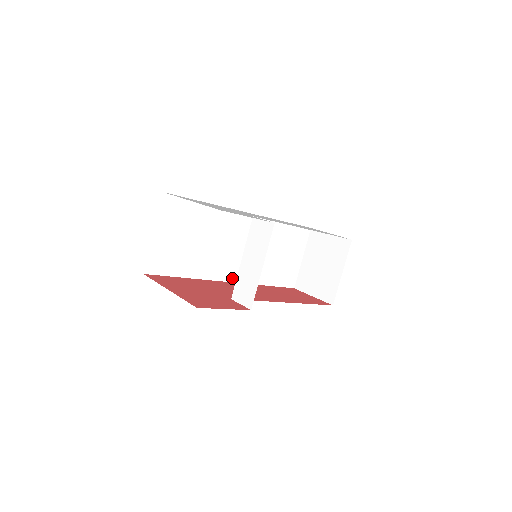
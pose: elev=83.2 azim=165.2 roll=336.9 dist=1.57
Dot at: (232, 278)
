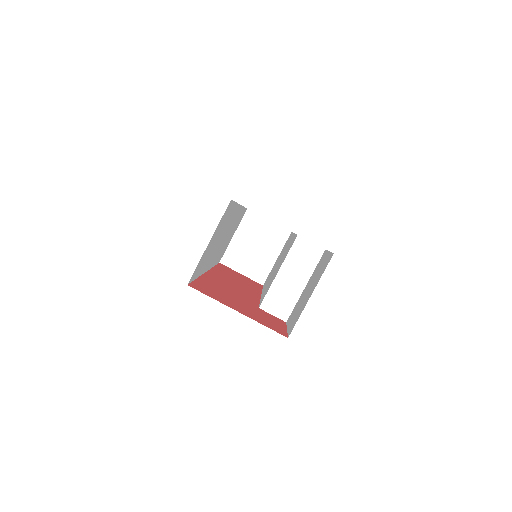
Dot at: (209, 267)
